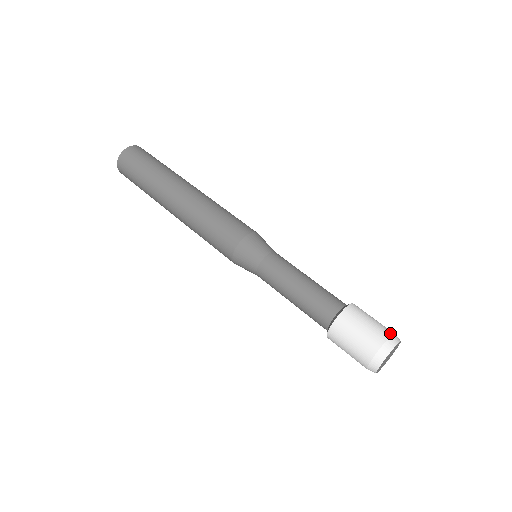
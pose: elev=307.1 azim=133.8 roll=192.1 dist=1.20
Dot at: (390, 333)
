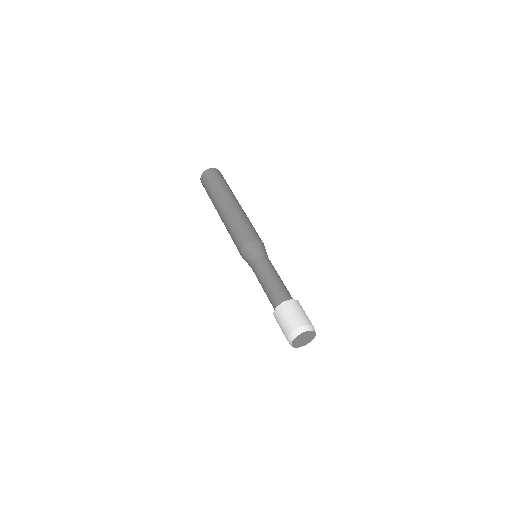
Dot at: (298, 326)
